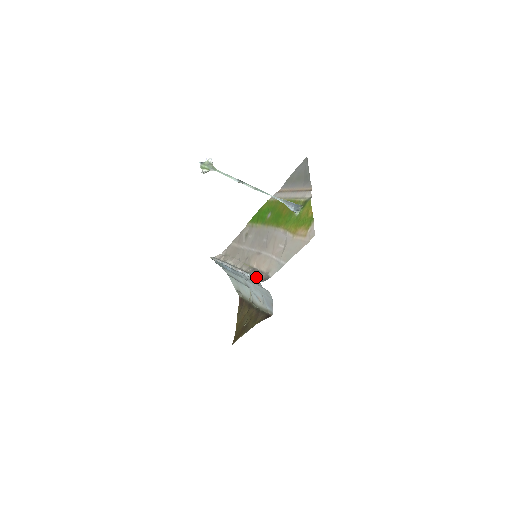
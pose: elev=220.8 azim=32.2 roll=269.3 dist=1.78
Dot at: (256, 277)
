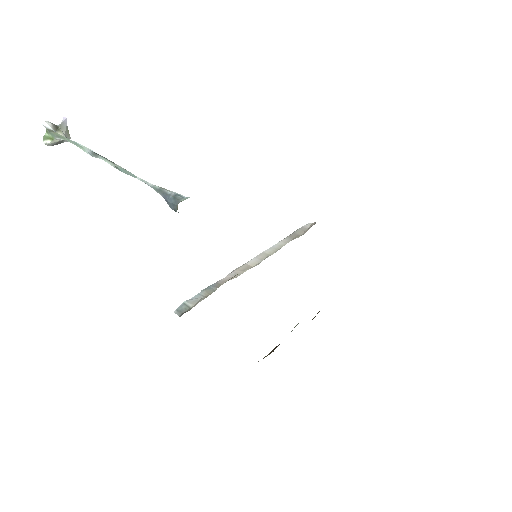
Dot at: (188, 303)
